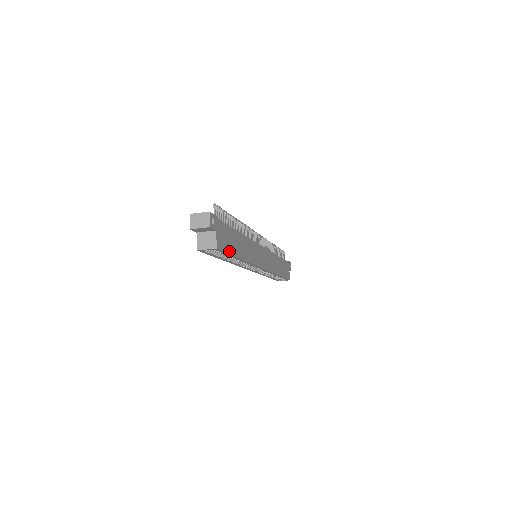
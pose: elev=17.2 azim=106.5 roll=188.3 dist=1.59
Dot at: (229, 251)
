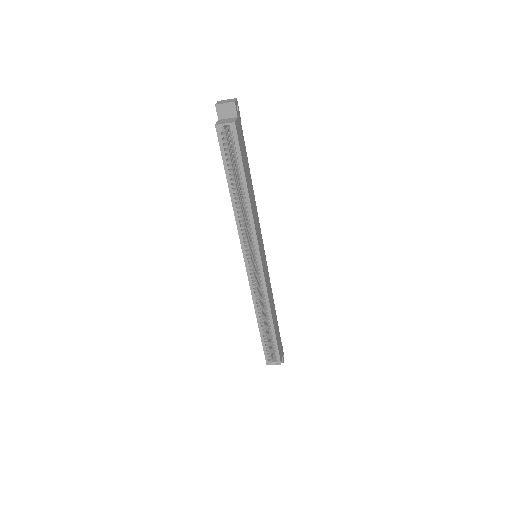
Dot at: (242, 156)
